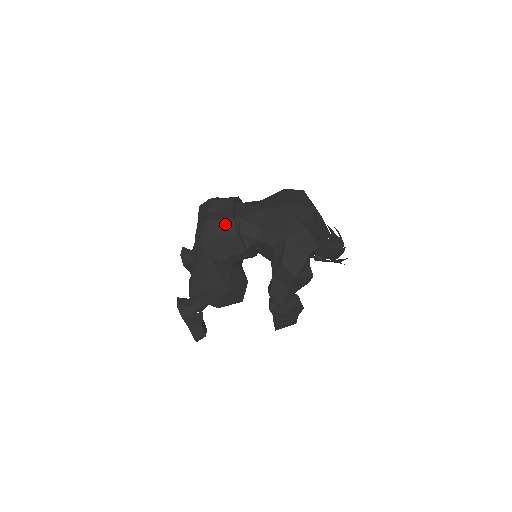
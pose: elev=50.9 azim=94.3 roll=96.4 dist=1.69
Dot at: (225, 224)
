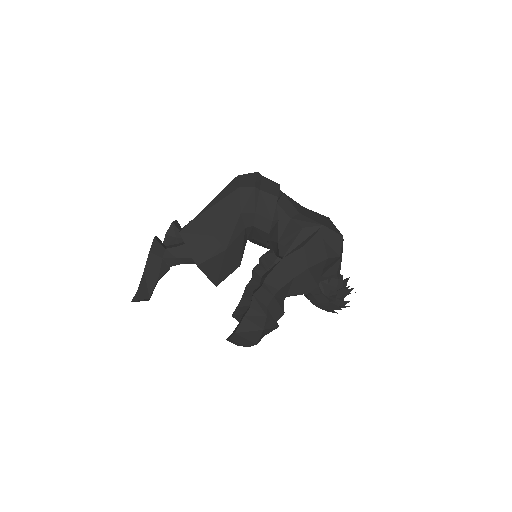
Dot at: (270, 185)
